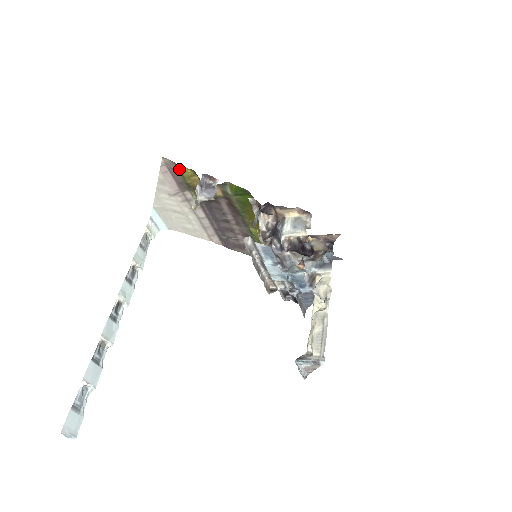
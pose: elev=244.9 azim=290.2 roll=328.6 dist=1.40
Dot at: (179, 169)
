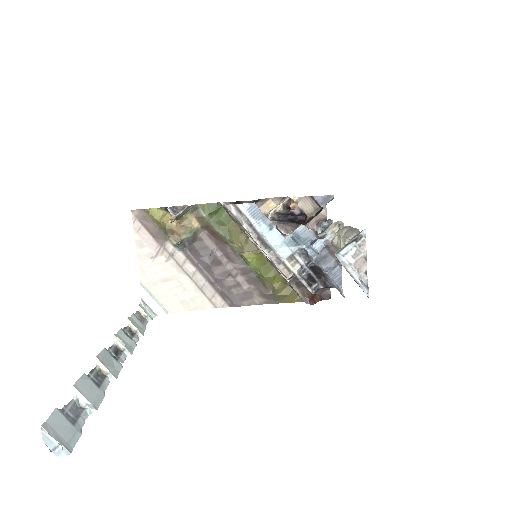
Dot at: (150, 213)
